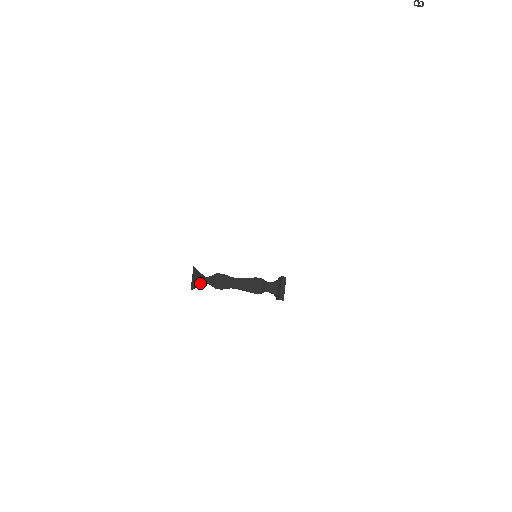
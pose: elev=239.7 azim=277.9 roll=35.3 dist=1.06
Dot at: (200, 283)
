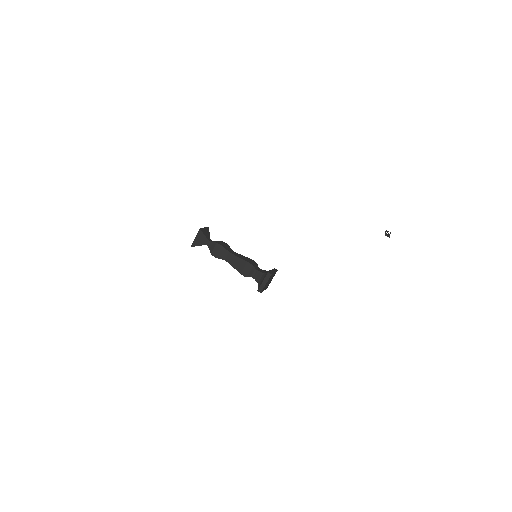
Dot at: (206, 237)
